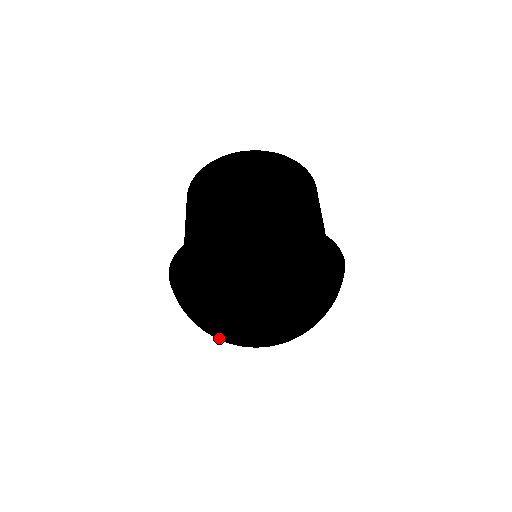
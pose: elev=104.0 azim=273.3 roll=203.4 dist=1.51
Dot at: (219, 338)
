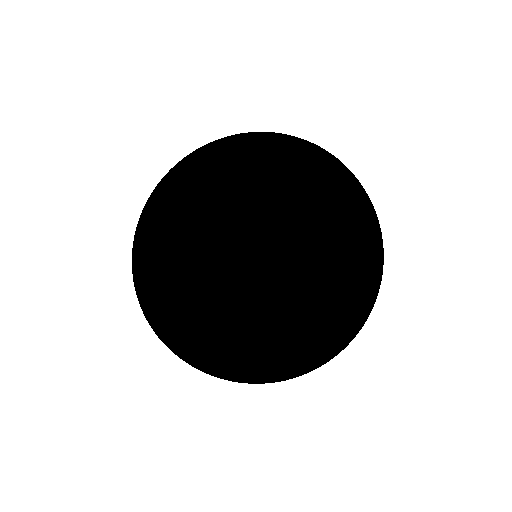
Dot at: (263, 355)
